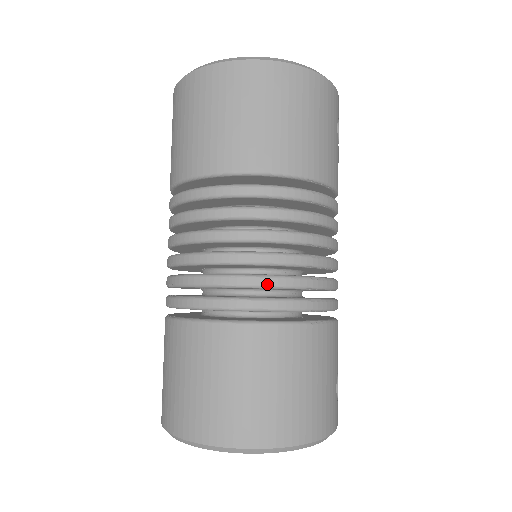
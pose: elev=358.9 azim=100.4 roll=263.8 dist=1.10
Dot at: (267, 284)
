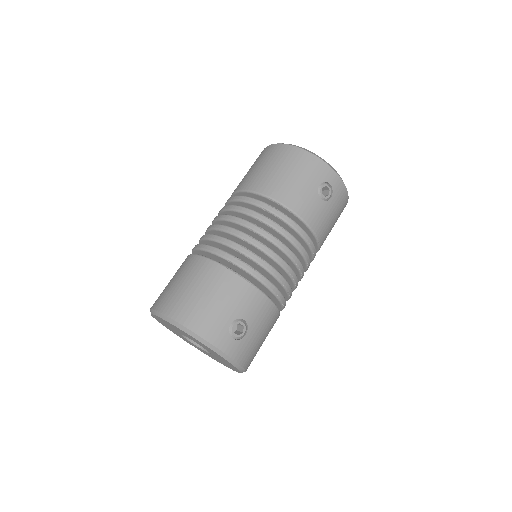
Dot at: (216, 239)
